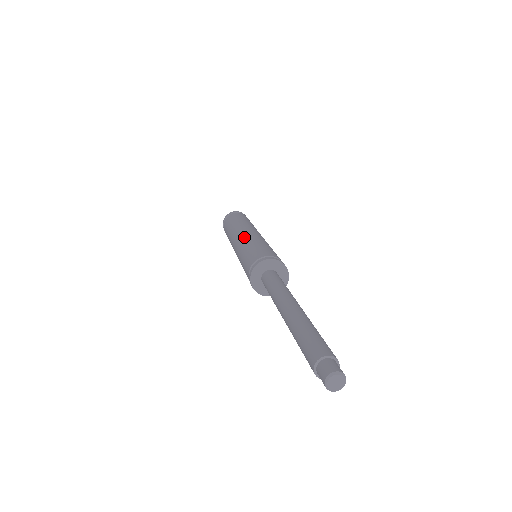
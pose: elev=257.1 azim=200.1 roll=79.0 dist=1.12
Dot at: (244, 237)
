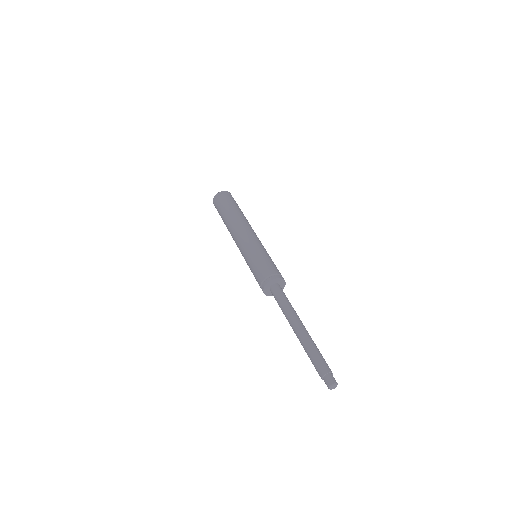
Dot at: (251, 239)
